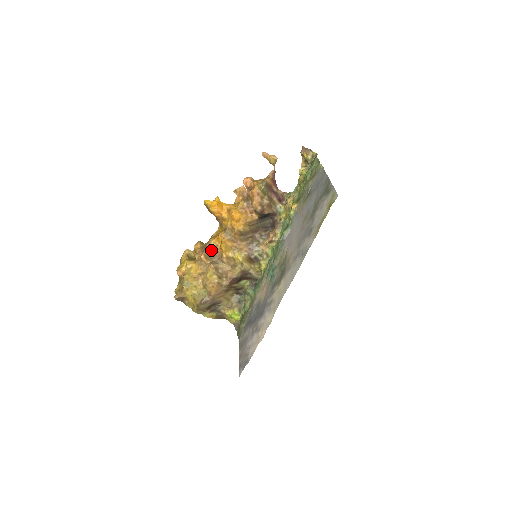
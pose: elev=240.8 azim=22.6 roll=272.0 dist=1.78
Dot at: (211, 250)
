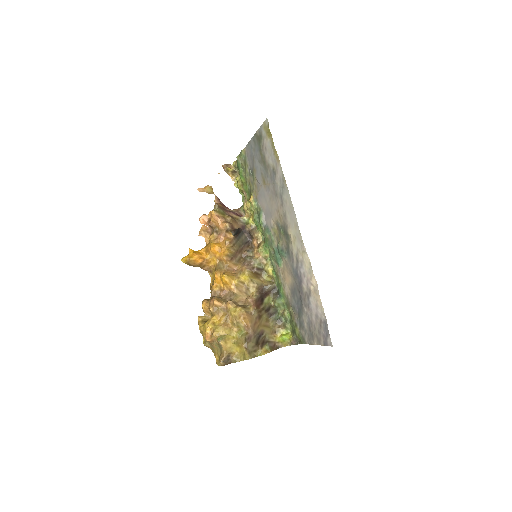
Dot at: (218, 295)
